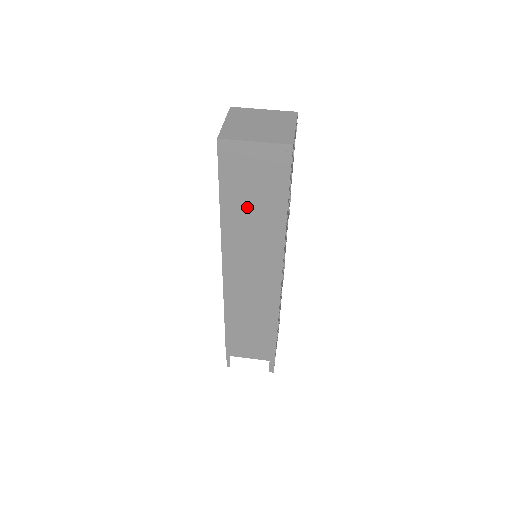
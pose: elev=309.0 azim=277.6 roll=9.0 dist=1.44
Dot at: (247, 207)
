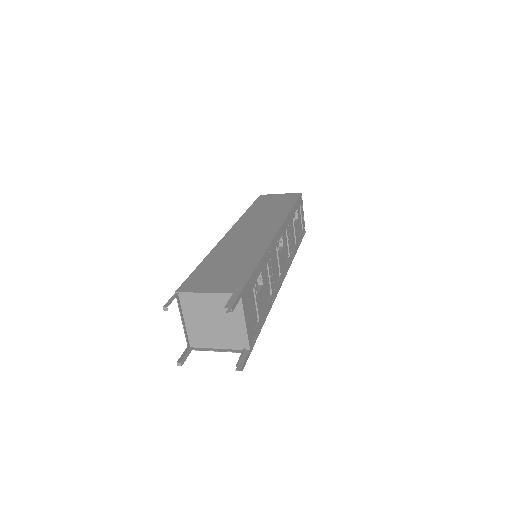
Dot at: (266, 208)
